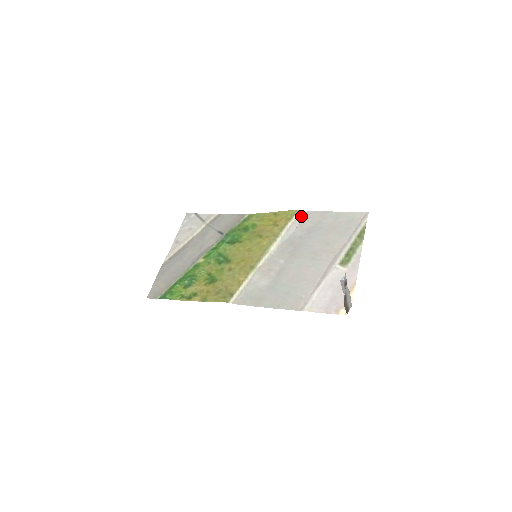
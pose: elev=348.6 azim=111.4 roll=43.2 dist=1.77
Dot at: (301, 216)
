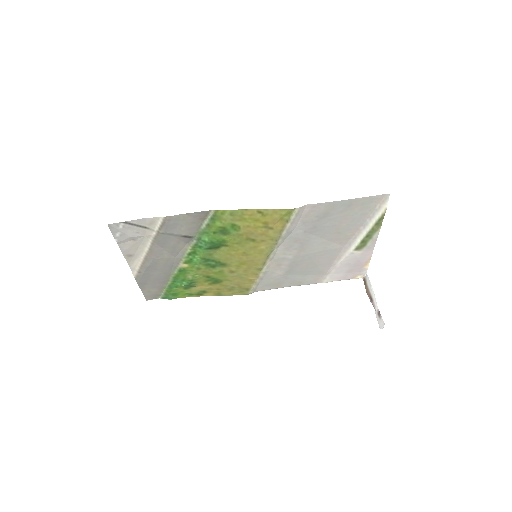
Dot at: (300, 213)
